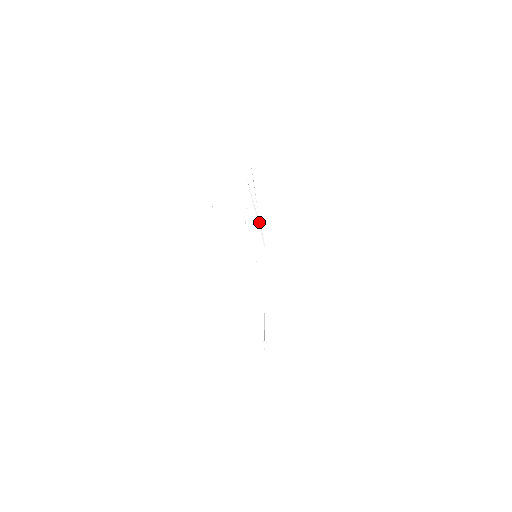
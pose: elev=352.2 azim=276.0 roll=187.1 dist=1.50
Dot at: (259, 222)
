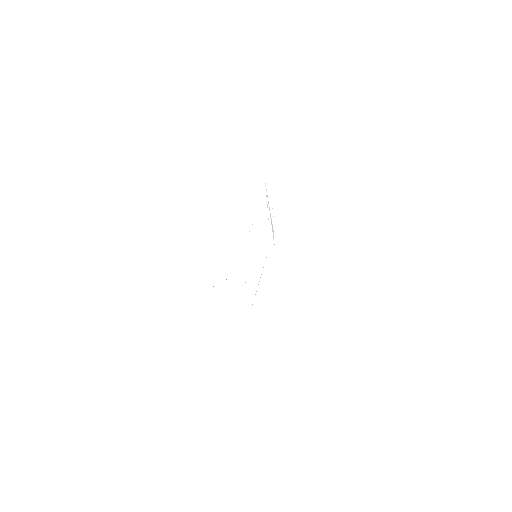
Dot at: occluded
